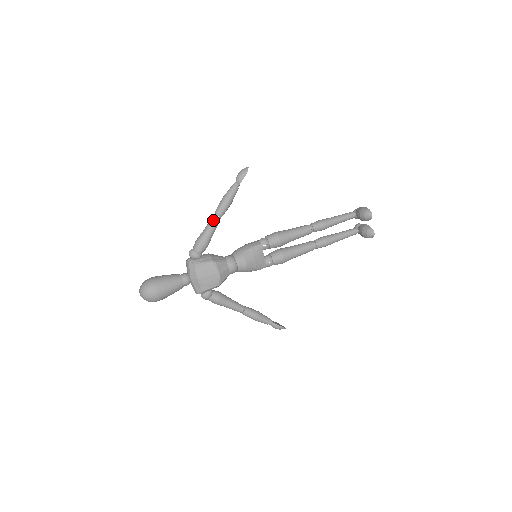
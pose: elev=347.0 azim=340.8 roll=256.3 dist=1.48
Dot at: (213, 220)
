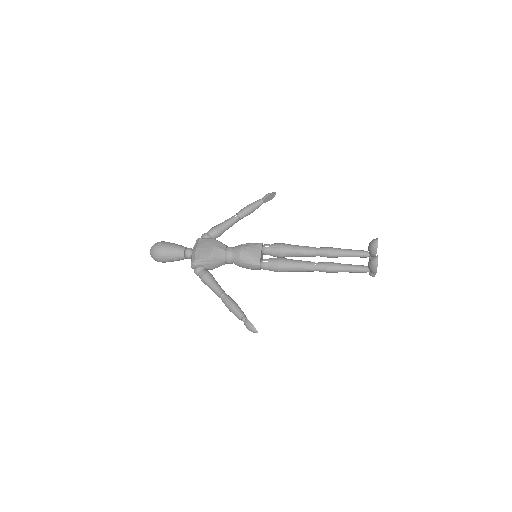
Dot at: (231, 217)
